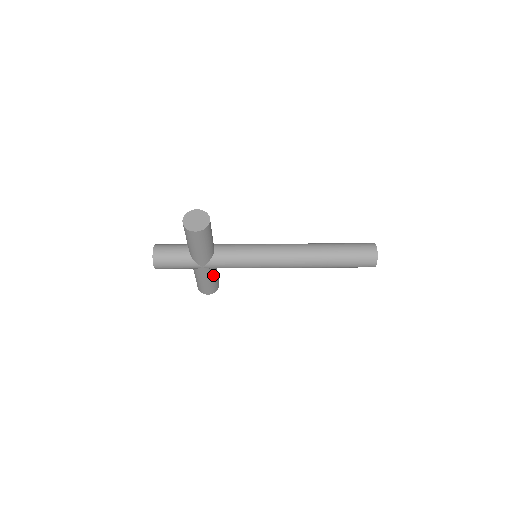
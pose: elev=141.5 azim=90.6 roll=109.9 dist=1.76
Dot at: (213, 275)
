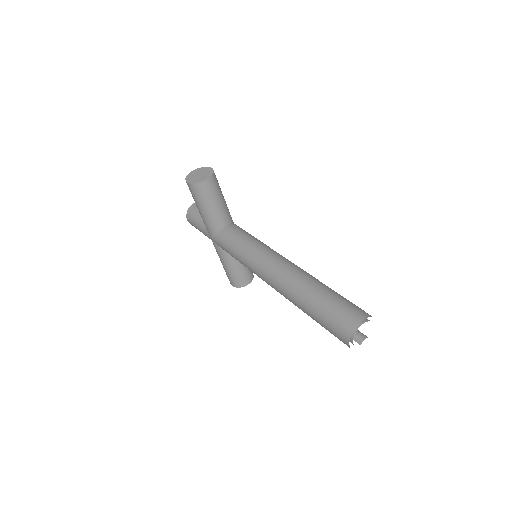
Dot at: (229, 260)
